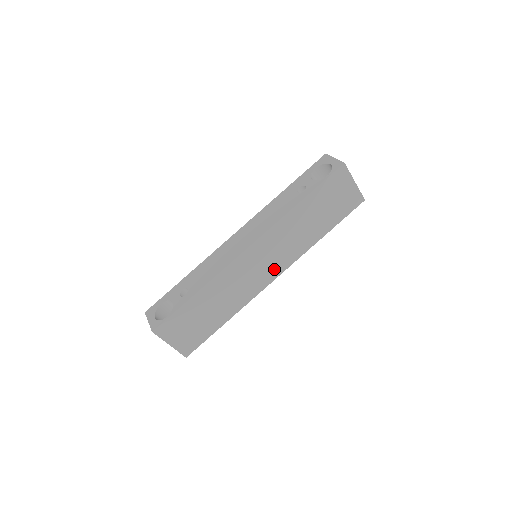
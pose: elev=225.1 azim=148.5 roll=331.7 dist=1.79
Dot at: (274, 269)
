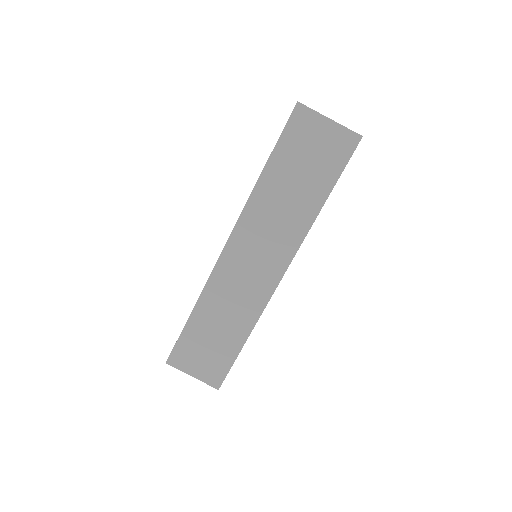
Dot at: (273, 266)
